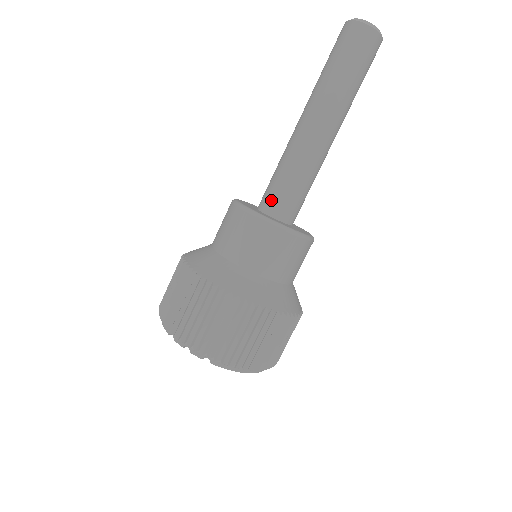
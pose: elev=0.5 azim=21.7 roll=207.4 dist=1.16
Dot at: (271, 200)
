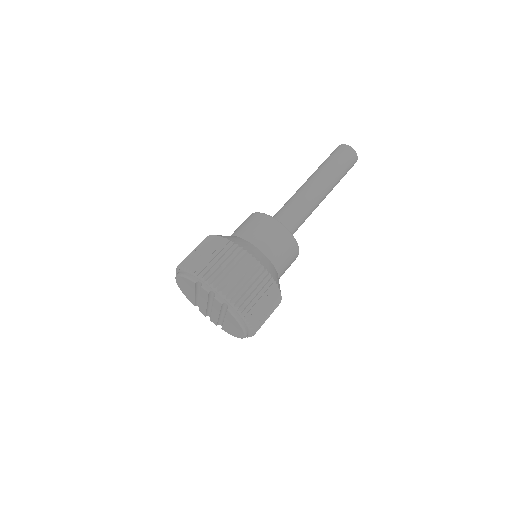
Dot at: (281, 221)
